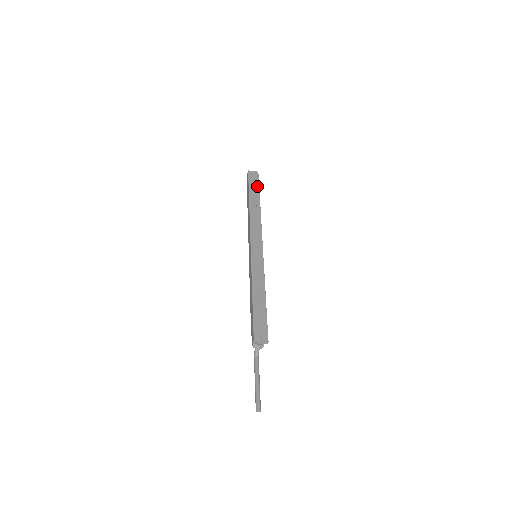
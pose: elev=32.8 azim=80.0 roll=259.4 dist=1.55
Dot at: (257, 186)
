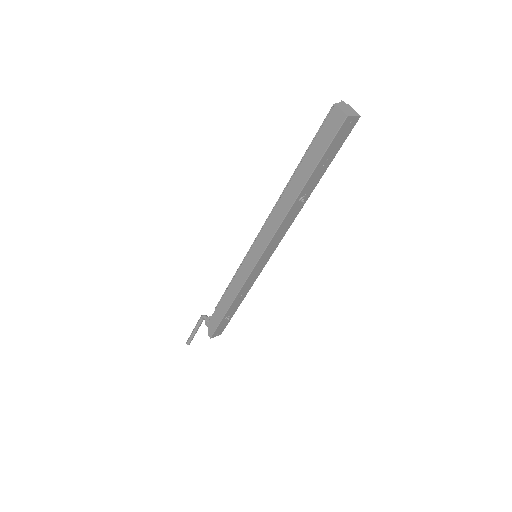
Dot at: (333, 156)
